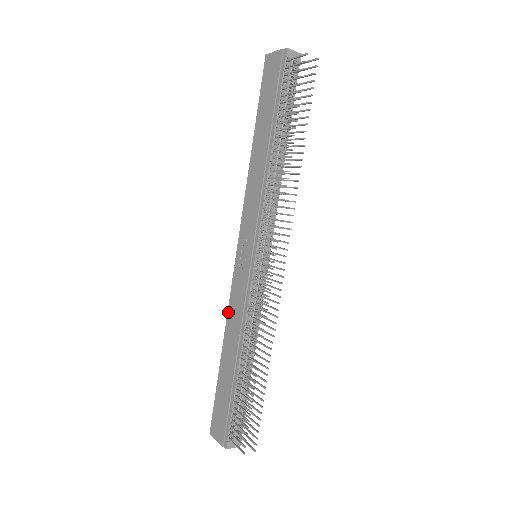
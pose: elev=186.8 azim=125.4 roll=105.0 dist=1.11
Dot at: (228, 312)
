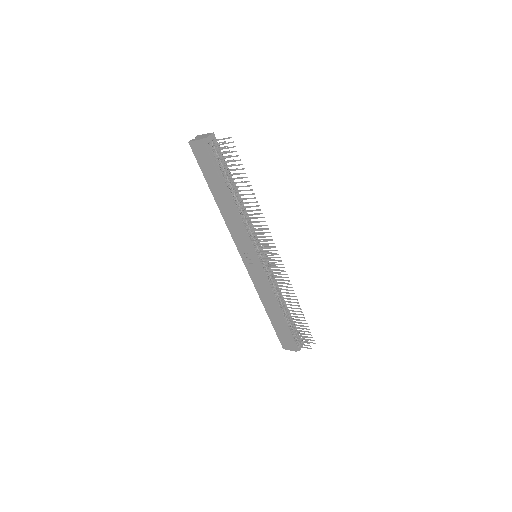
Dot at: (257, 291)
